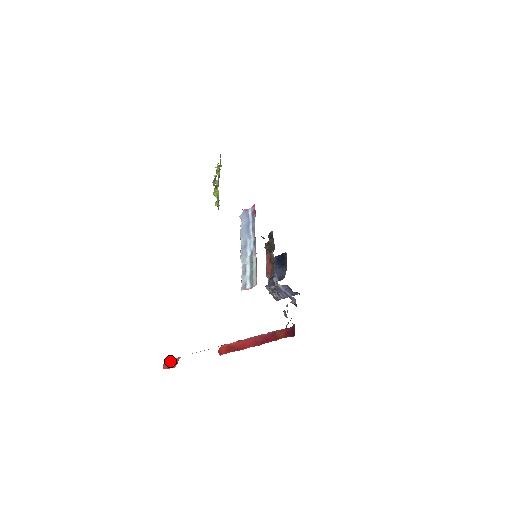
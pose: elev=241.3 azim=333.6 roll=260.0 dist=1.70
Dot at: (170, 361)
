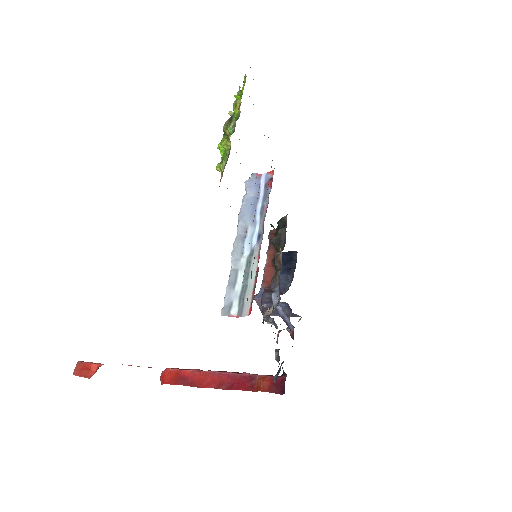
Dot at: (86, 365)
